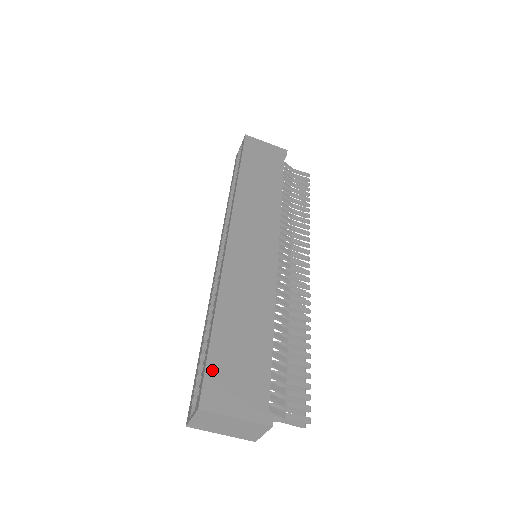
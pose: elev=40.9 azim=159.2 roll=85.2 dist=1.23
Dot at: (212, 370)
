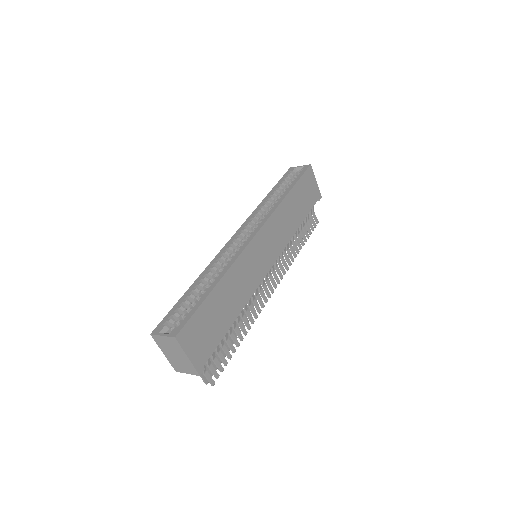
Dot at: (195, 318)
